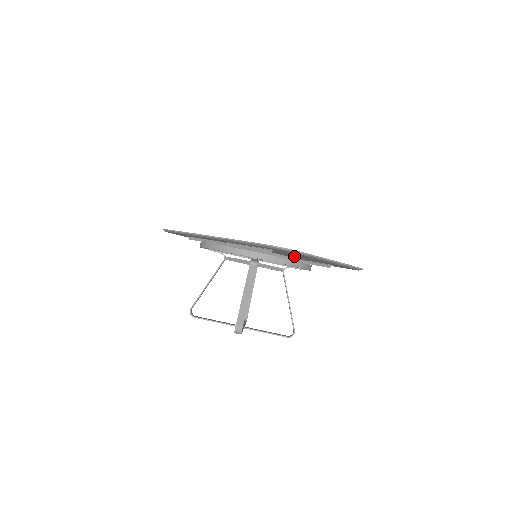
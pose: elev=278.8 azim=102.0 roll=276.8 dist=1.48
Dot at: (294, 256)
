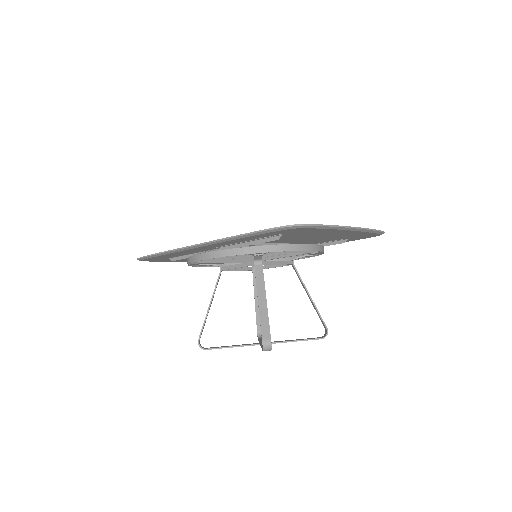
Dot at: (303, 240)
